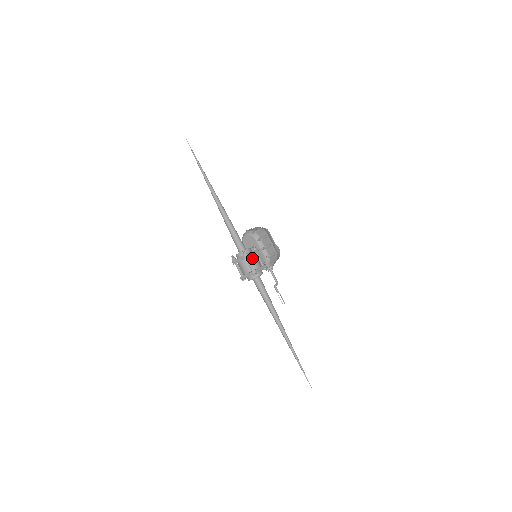
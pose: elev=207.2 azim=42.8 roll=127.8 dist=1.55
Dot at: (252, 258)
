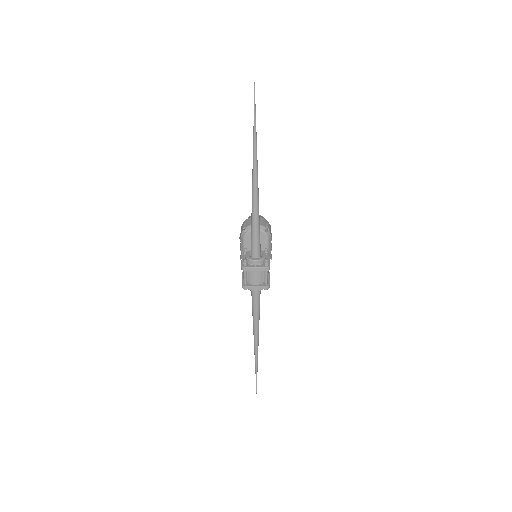
Dot at: occluded
